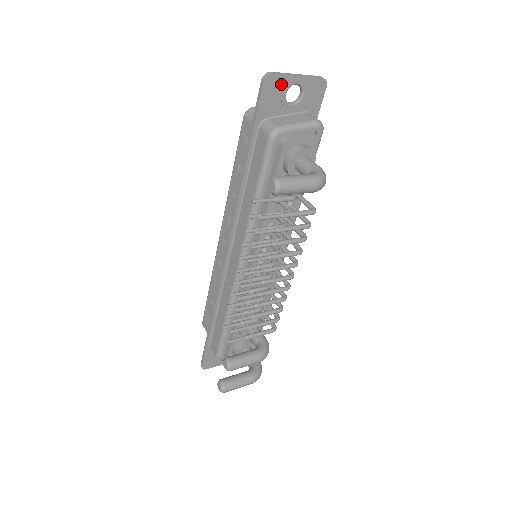
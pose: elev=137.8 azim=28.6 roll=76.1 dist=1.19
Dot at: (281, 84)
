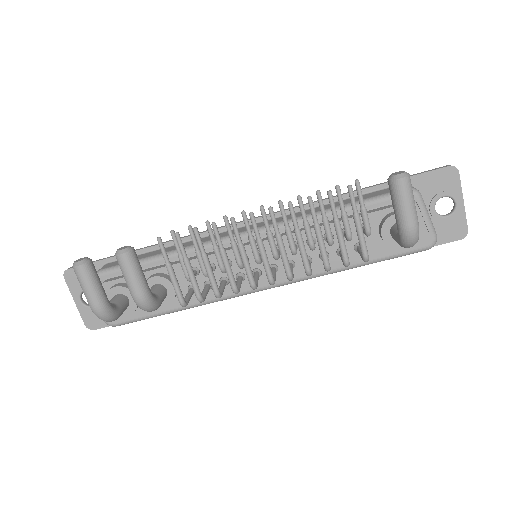
Dot at: (451, 186)
